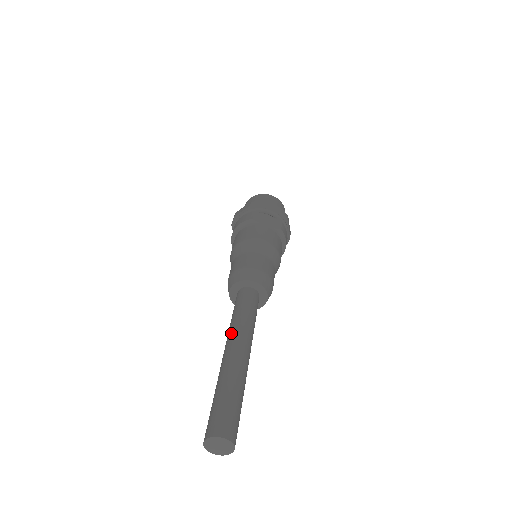
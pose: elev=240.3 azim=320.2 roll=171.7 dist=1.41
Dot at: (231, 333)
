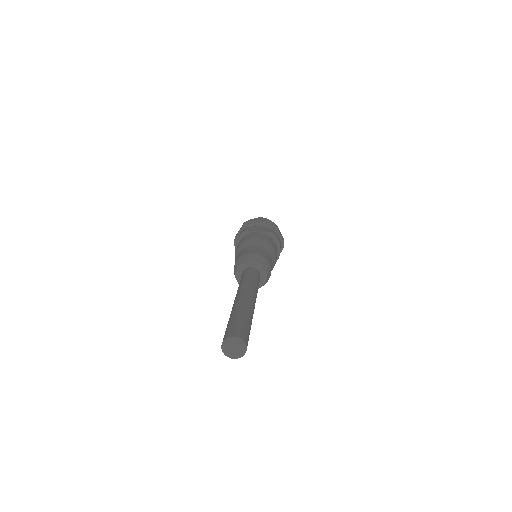
Dot at: (237, 292)
